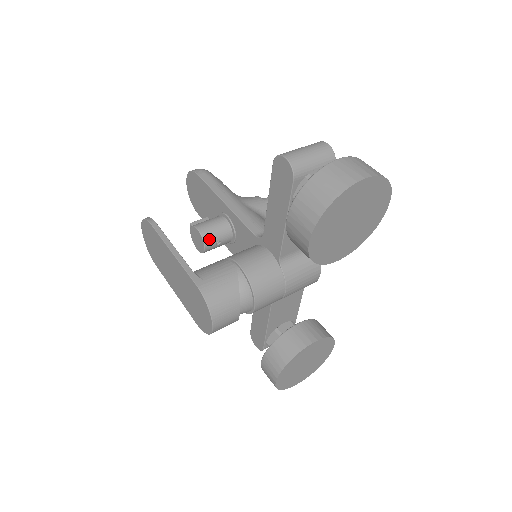
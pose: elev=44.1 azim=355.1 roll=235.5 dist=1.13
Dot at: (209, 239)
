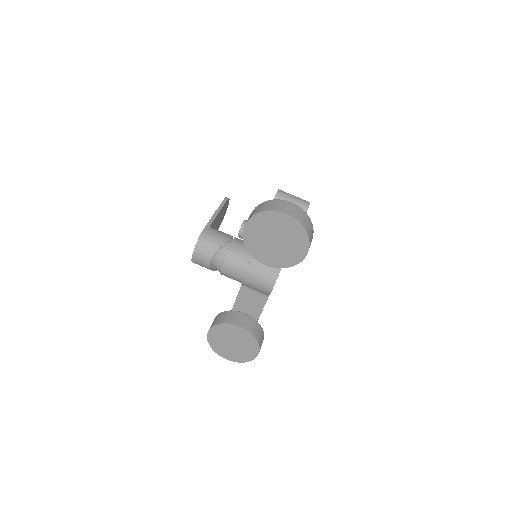
Dot at: occluded
